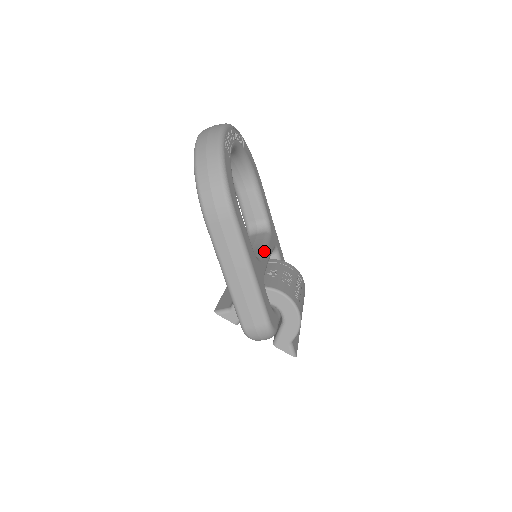
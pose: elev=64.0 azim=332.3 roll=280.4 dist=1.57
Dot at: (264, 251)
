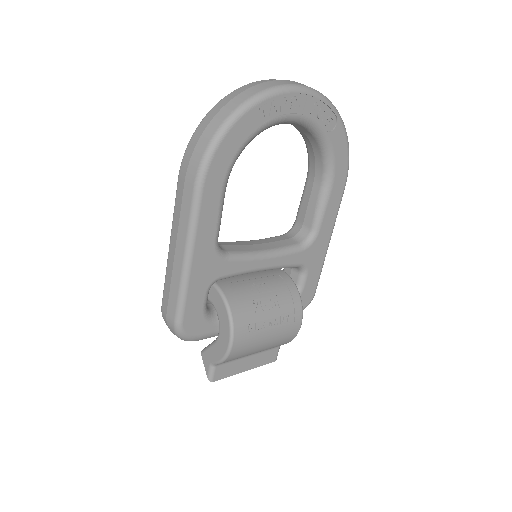
Dot at: (257, 256)
